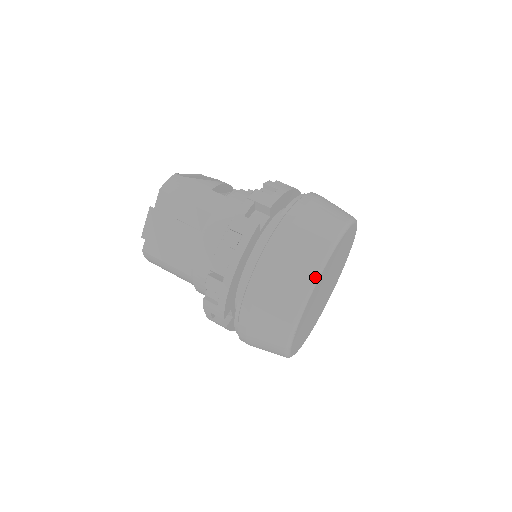
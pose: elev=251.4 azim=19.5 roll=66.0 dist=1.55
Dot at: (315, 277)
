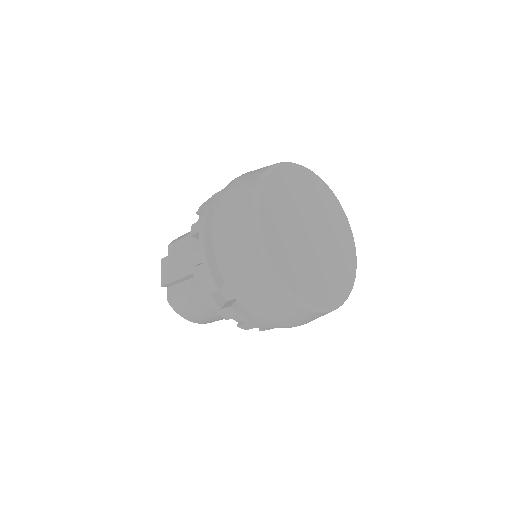
Dot at: (256, 188)
